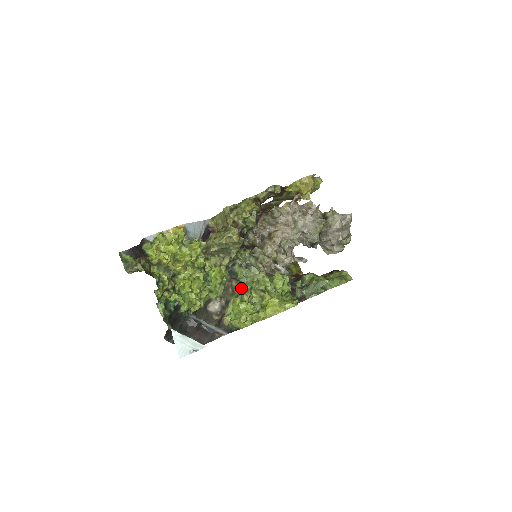
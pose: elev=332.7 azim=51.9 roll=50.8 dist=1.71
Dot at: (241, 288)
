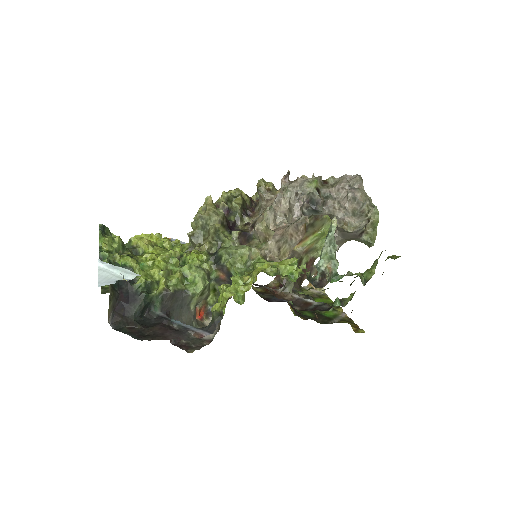
Dot at: occluded
